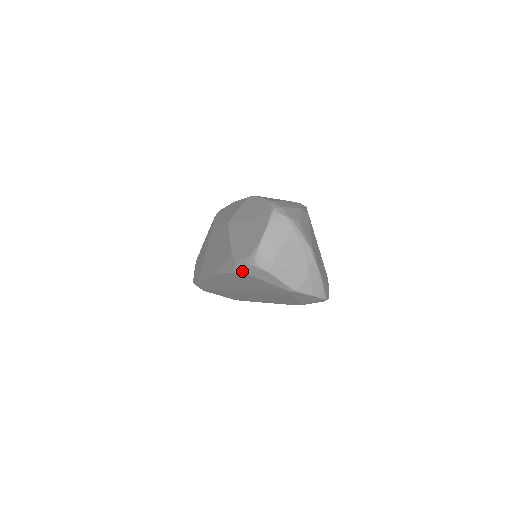
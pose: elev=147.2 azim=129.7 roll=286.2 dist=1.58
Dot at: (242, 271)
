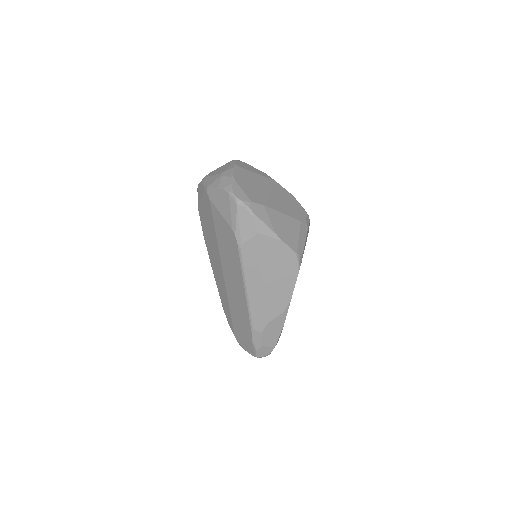
Dot at: (198, 206)
